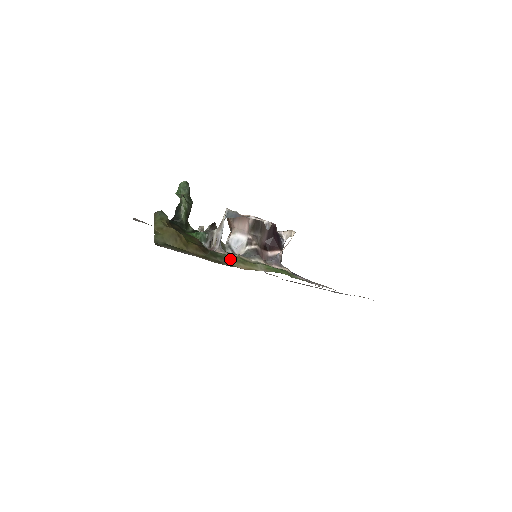
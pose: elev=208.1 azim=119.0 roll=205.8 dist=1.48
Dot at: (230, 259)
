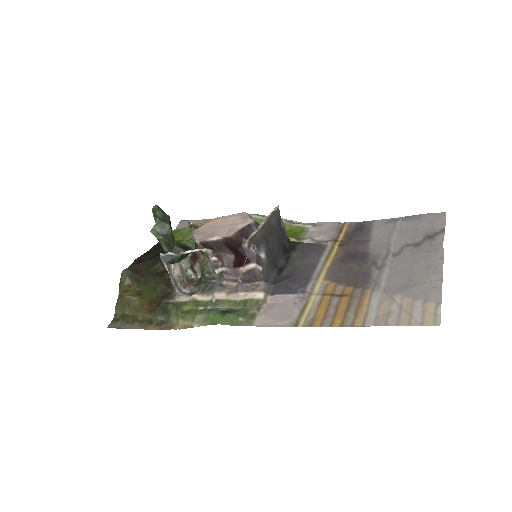
Dot at: (173, 315)
